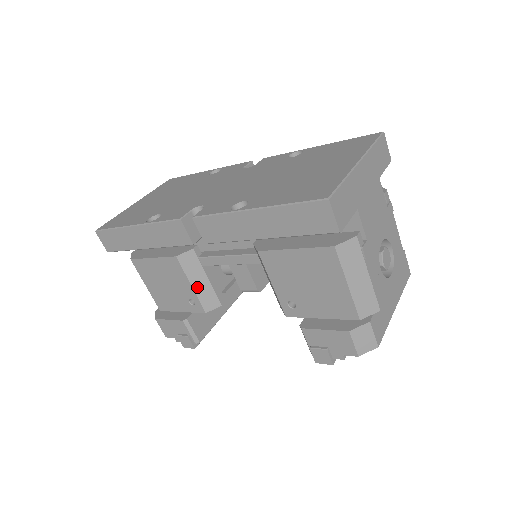
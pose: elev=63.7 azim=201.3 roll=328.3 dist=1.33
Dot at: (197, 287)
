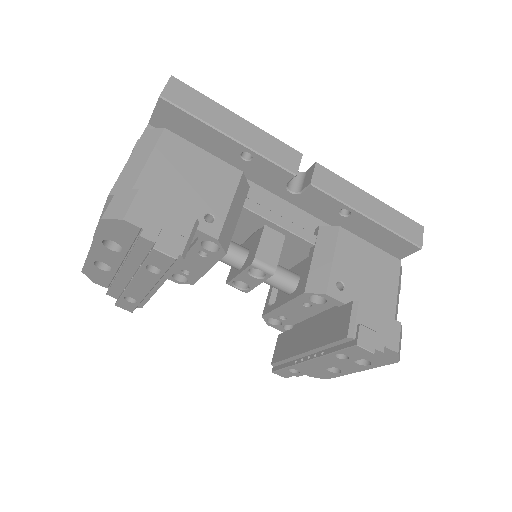
Dot at: (231, 212)
